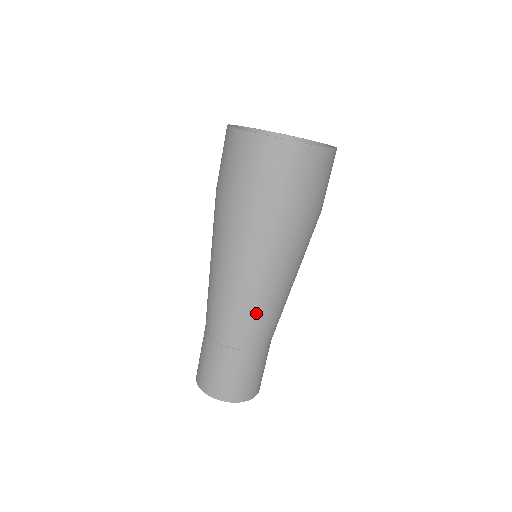
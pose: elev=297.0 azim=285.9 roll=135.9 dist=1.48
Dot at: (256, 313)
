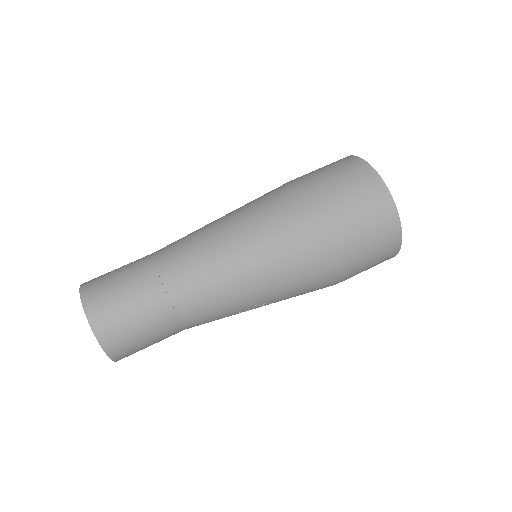
Dot at: (218, 278)
